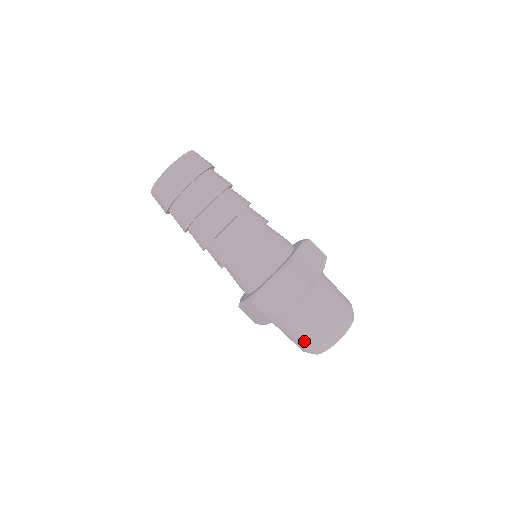
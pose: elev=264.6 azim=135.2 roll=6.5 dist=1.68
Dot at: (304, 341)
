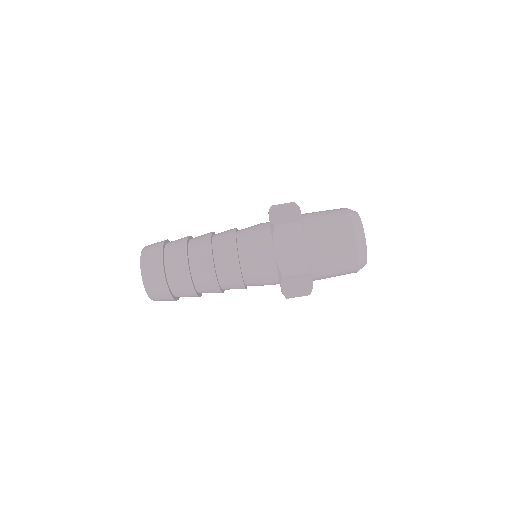
Dot at: occluded
